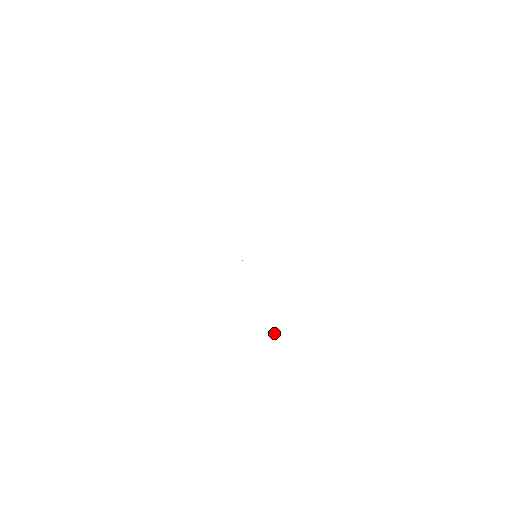
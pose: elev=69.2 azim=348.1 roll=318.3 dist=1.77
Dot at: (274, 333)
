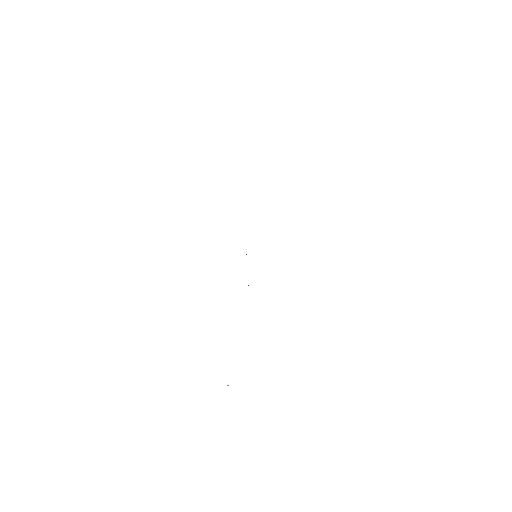
Dot at: (227, 385)
